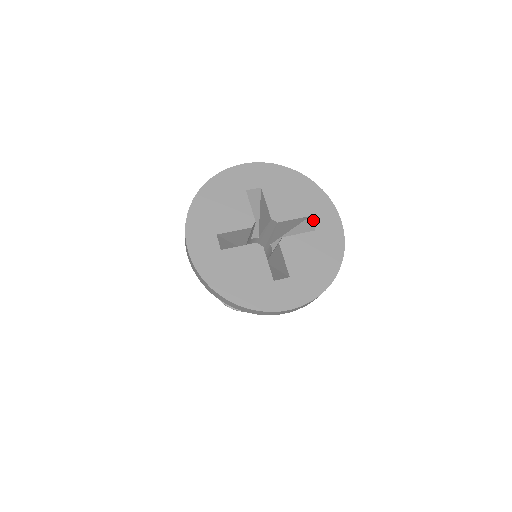
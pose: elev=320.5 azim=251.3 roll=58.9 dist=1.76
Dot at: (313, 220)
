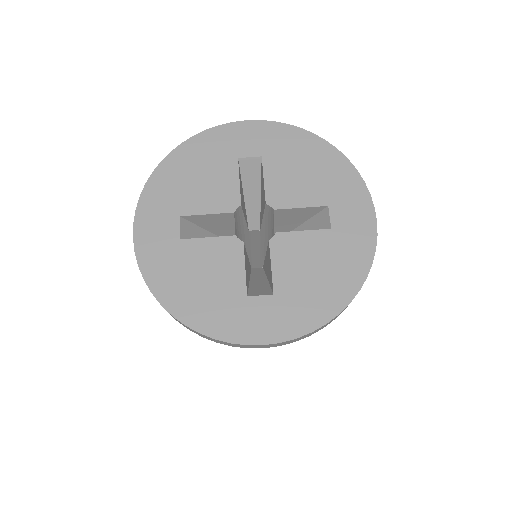
Dot at: (331, 212)
